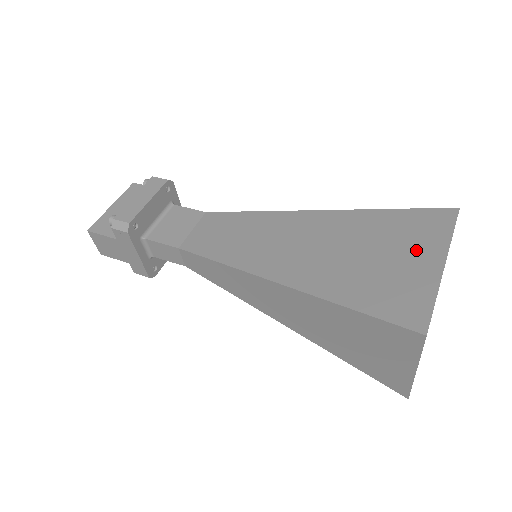
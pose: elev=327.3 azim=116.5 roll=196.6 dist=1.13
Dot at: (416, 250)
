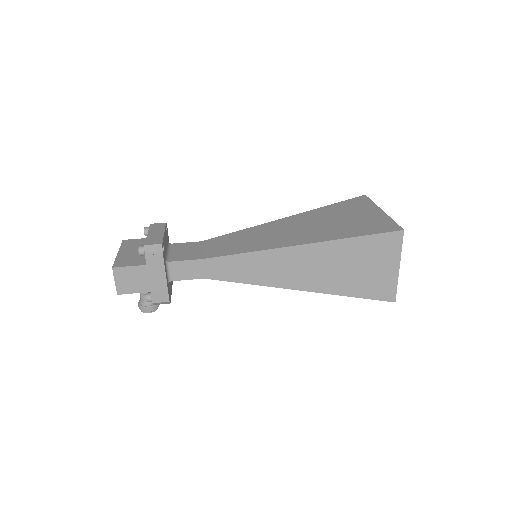
Dot at: (362, 211)
